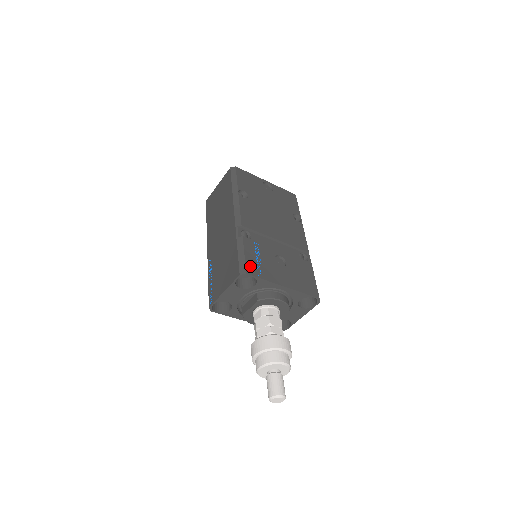
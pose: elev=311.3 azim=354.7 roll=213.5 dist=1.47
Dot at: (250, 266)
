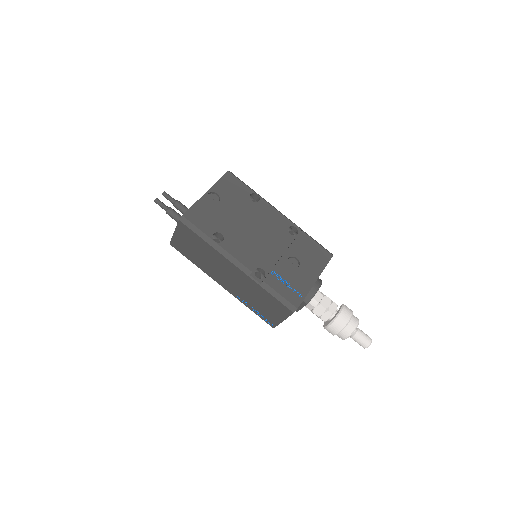
Dot at: (292, 299)
